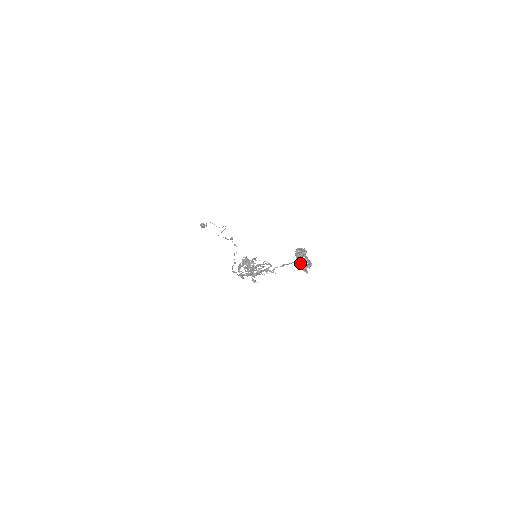
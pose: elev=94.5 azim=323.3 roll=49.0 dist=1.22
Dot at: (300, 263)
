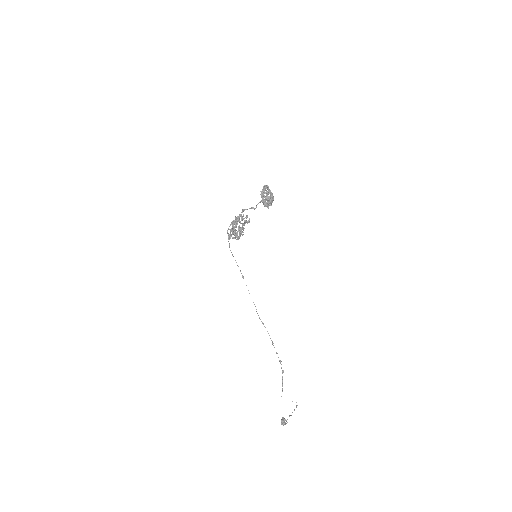
Dot at: (261, 192)
